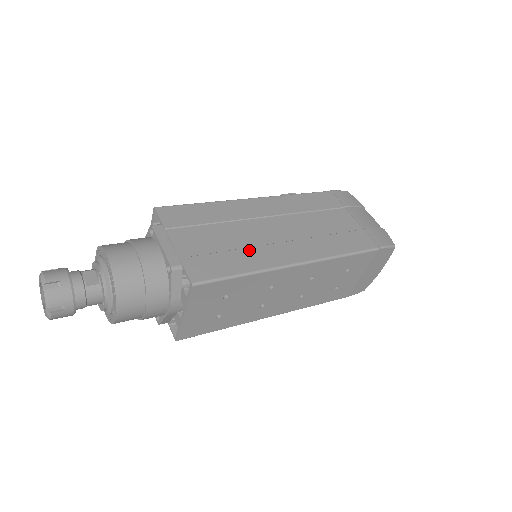
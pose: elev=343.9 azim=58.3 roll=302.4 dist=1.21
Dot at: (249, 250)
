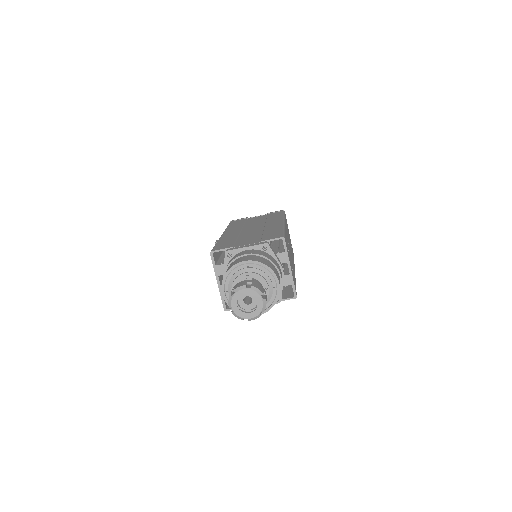
Dot at: (266, 230)
